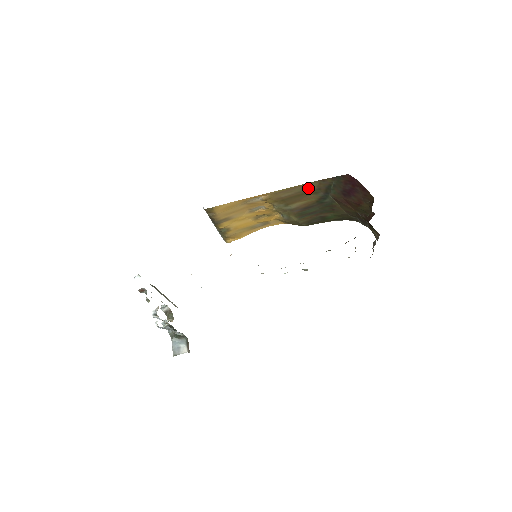
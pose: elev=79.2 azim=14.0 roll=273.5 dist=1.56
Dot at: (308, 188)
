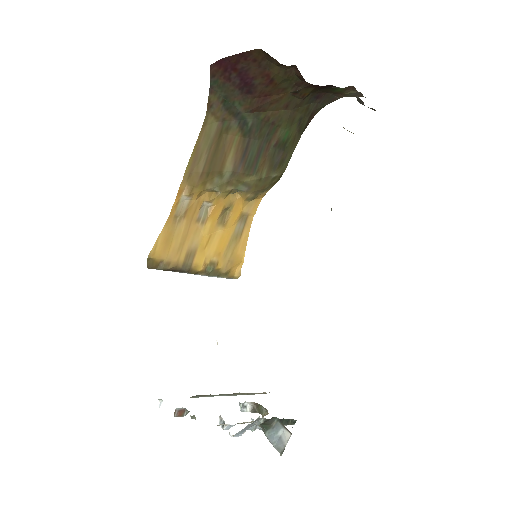
Dot at: (212, 133)
